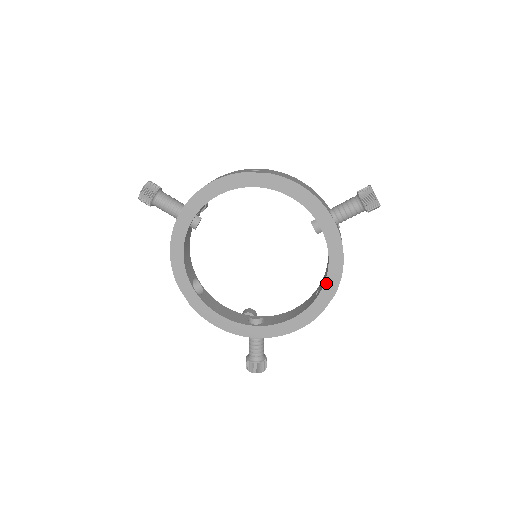
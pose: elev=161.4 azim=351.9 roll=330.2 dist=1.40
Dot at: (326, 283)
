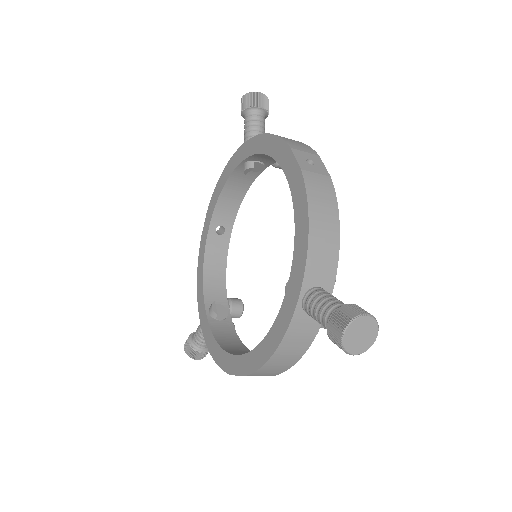
Dot at: (278, 160)
